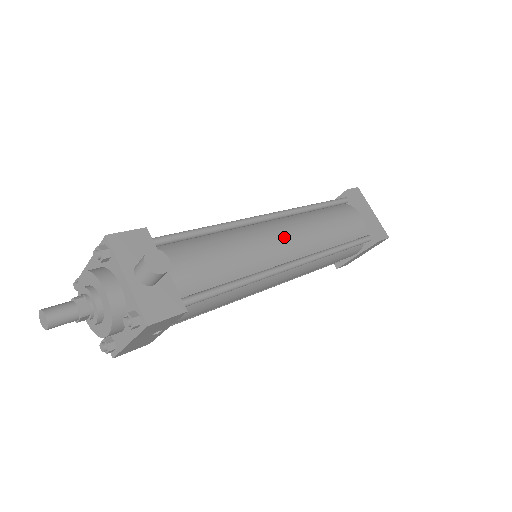
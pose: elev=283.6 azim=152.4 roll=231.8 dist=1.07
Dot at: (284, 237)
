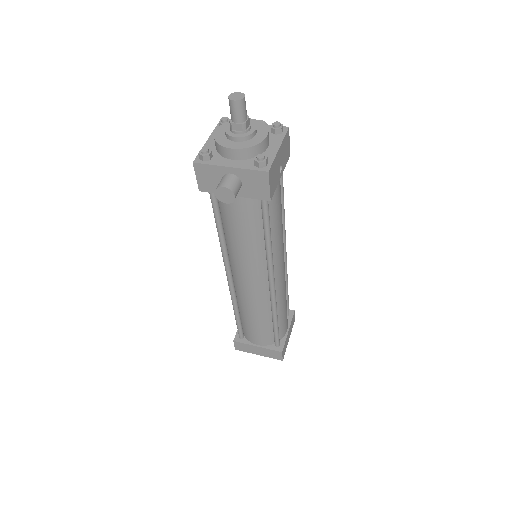
Dot at: occluded
